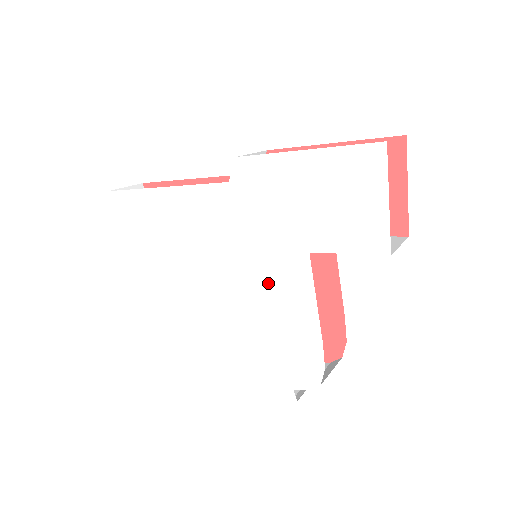
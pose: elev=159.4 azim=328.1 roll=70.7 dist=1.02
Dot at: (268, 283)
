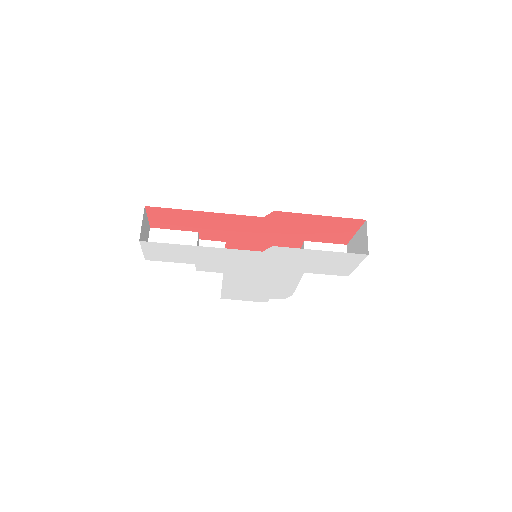
Dot at: (271, 277)
